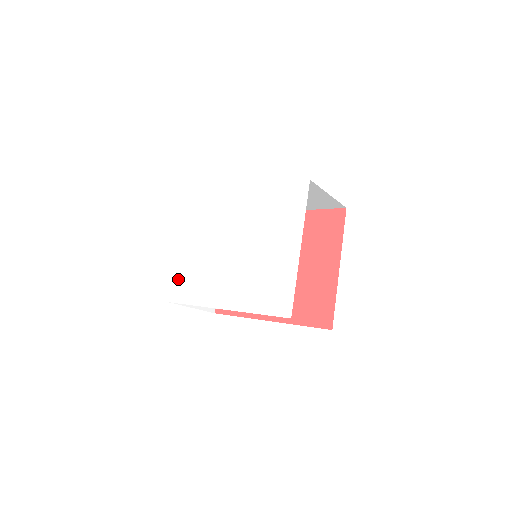
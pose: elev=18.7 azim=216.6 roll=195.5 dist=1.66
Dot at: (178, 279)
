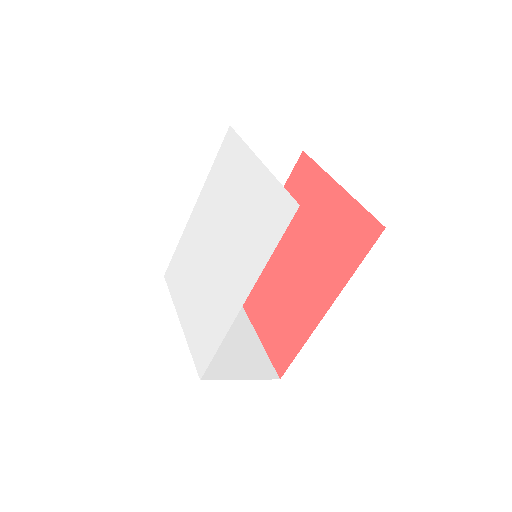
Dot at: (195, 347)
